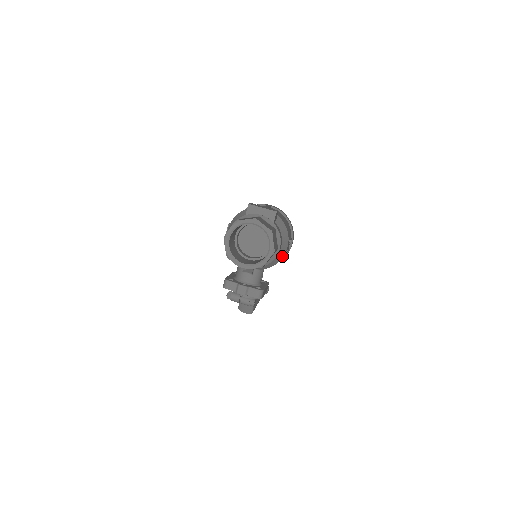
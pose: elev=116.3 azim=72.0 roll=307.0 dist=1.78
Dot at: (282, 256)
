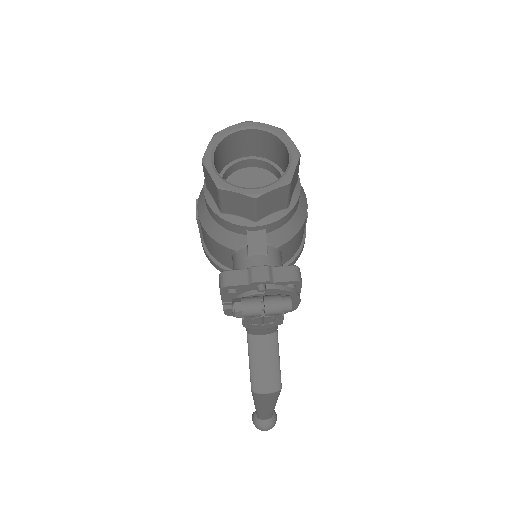
Dot at: (304, 213)
